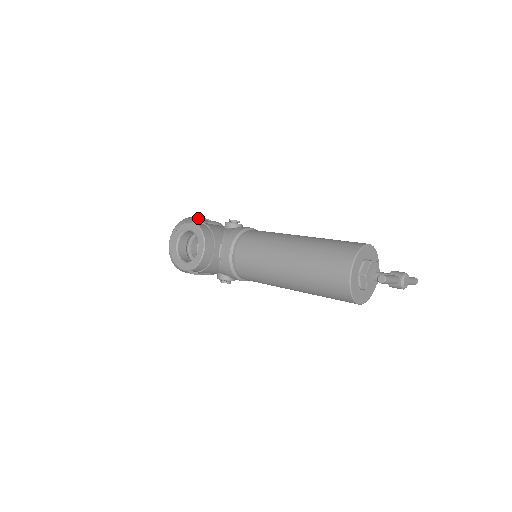
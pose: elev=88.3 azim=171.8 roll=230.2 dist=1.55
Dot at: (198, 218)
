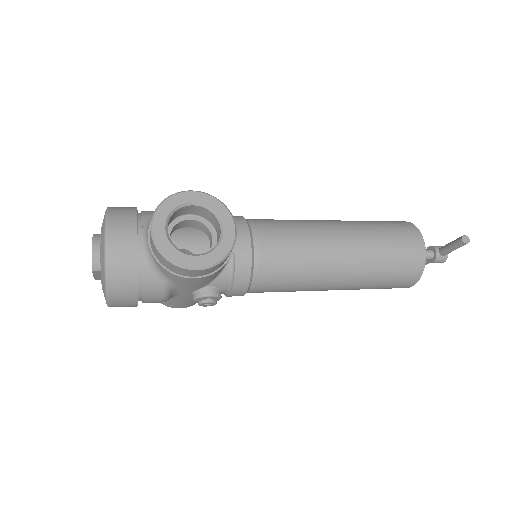
Dot at: (135, 207)
